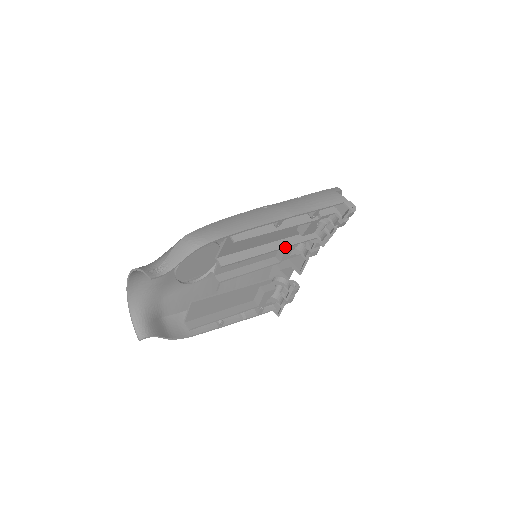
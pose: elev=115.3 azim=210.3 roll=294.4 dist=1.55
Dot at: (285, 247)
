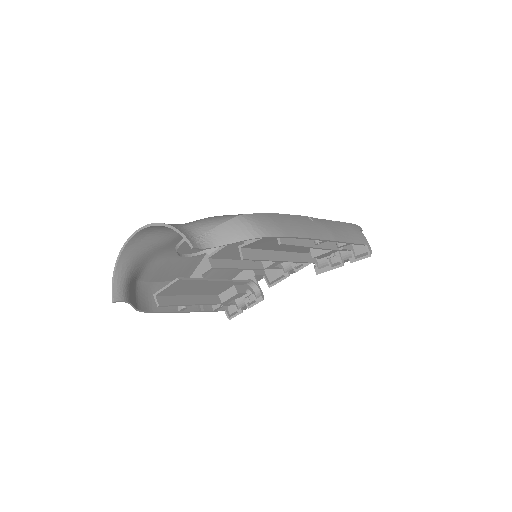
Dot at: (293, 261)
